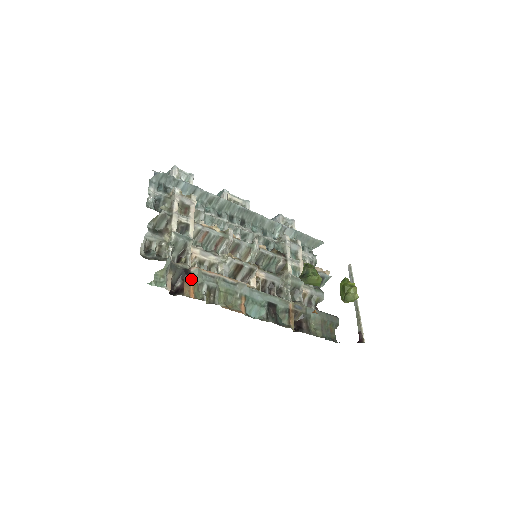
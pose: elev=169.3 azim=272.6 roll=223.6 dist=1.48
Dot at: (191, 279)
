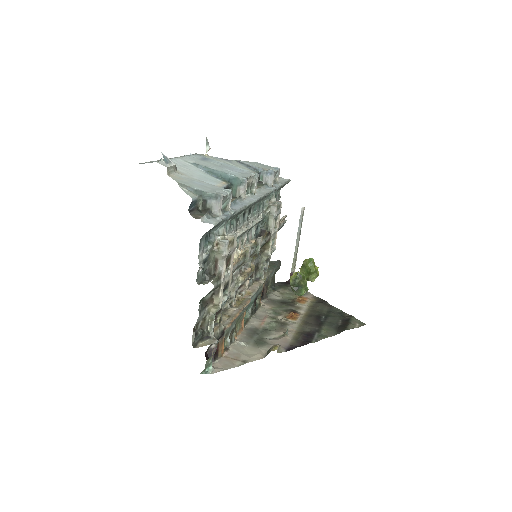
Dot at: (224, 338)
